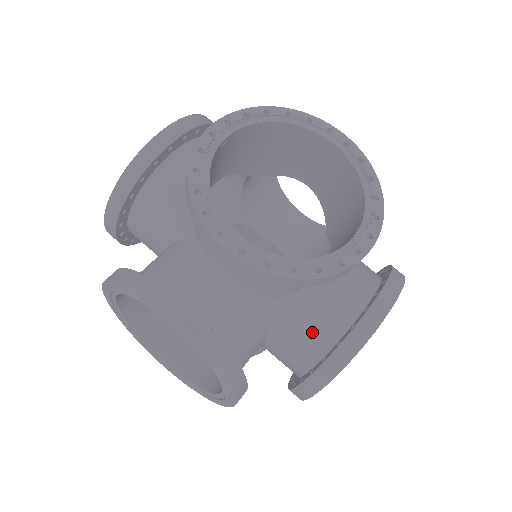
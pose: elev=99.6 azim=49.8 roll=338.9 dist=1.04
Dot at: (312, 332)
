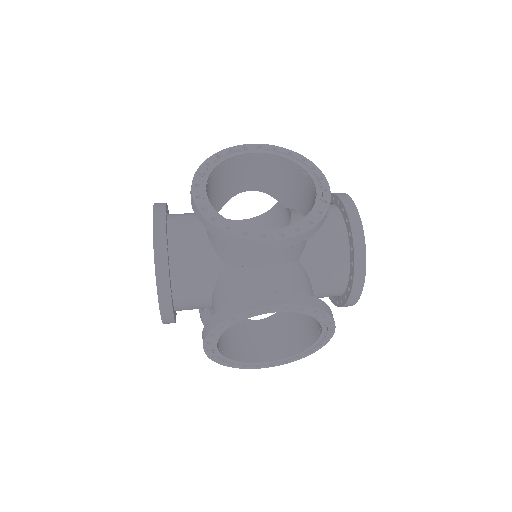
Dot at: (333, 257)
